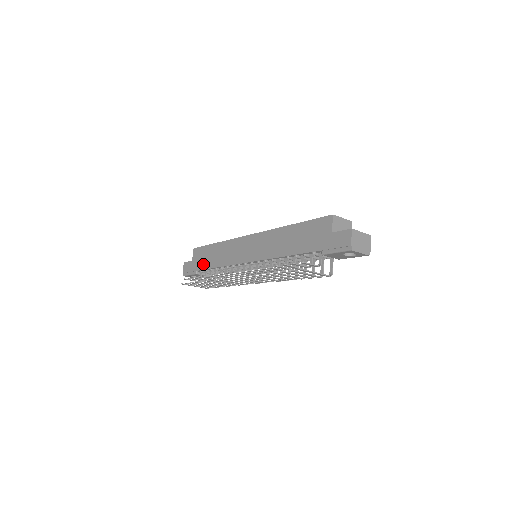
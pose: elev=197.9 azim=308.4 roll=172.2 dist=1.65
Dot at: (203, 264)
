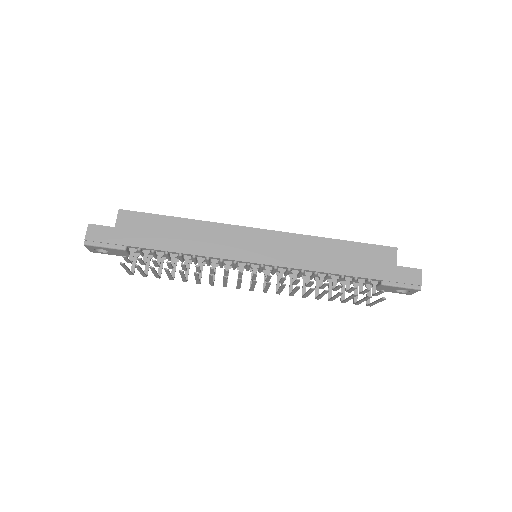
Dot at: (148, 240)
